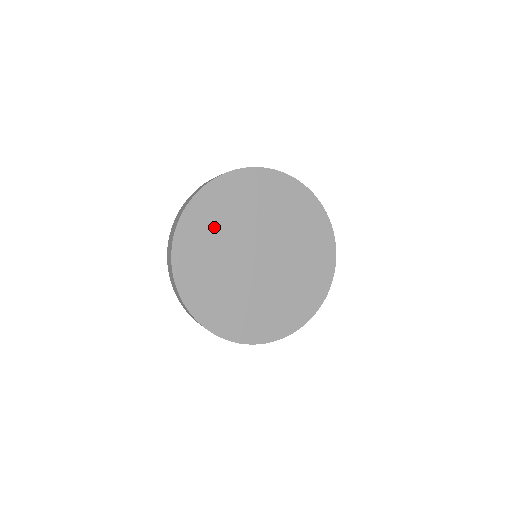
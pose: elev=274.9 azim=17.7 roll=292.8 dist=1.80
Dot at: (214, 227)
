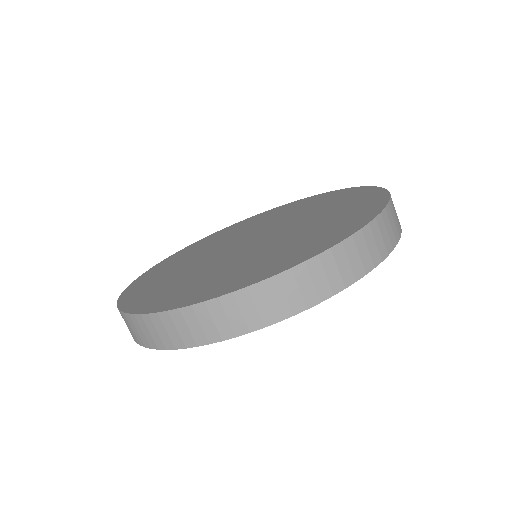
Dot at: (195, 252)
